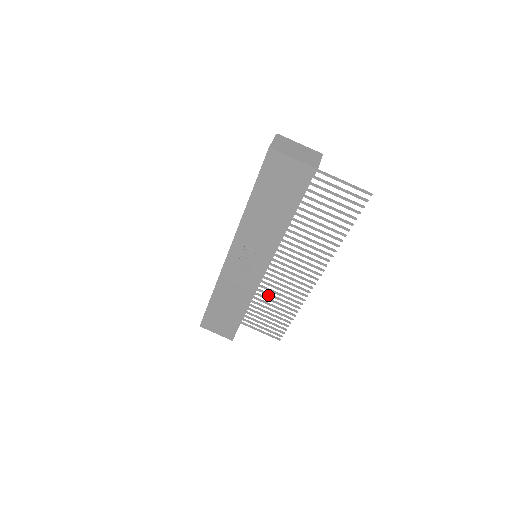
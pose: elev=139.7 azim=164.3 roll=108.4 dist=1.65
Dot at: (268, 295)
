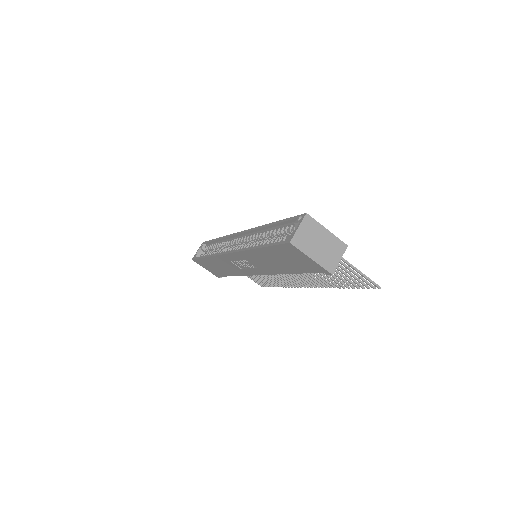
Dot at: occluded
